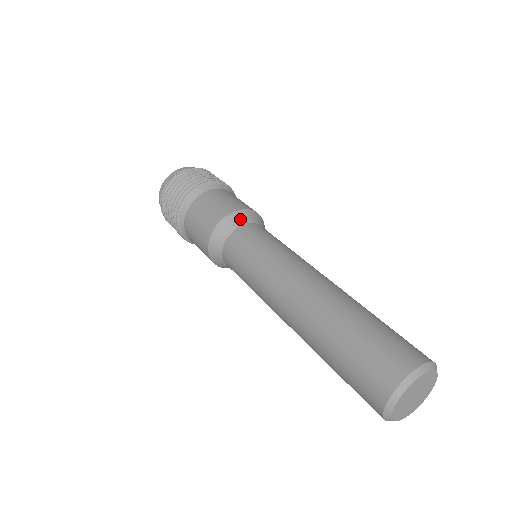
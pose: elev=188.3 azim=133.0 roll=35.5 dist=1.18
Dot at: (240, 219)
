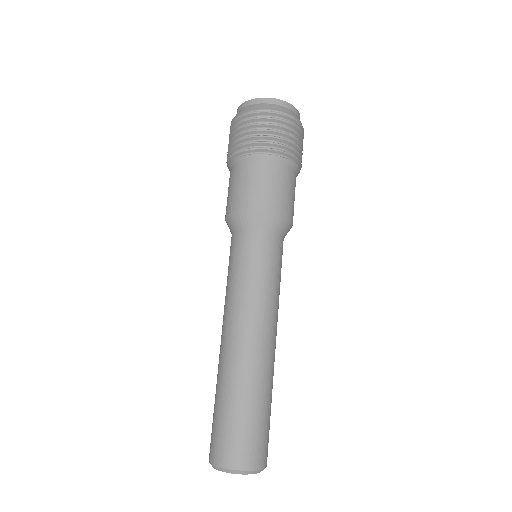
Dot at: (284, 229)
